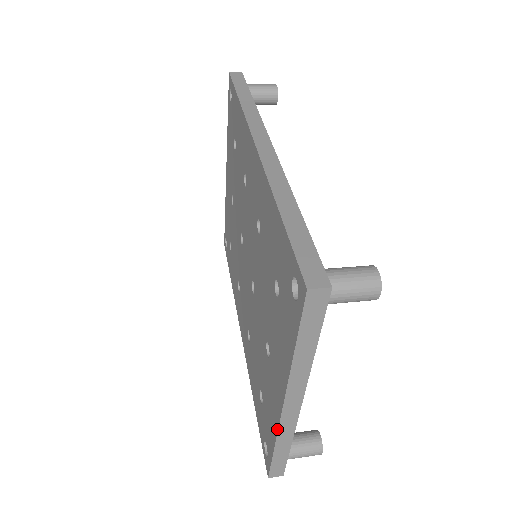
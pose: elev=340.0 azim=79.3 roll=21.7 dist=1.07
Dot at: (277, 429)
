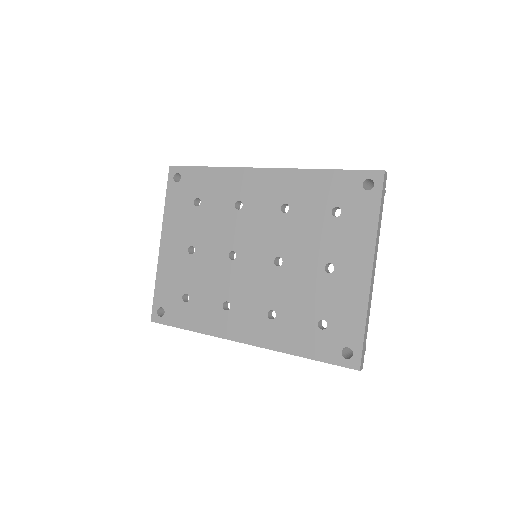
Dot at: (368, 299)
